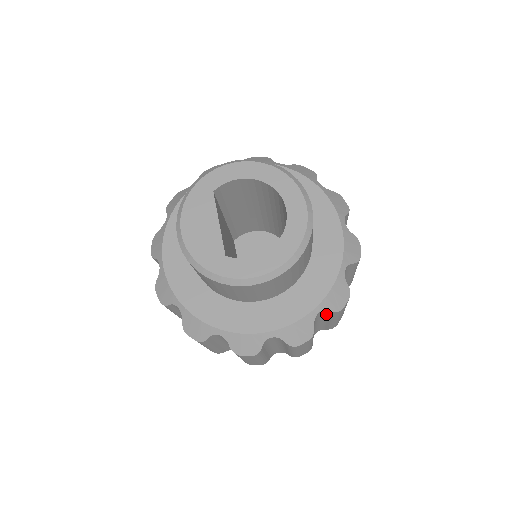
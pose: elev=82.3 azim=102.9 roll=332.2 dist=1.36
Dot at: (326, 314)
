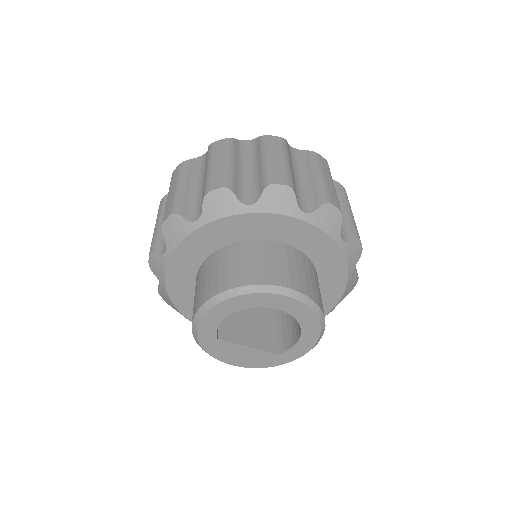
Dot at: occluded
